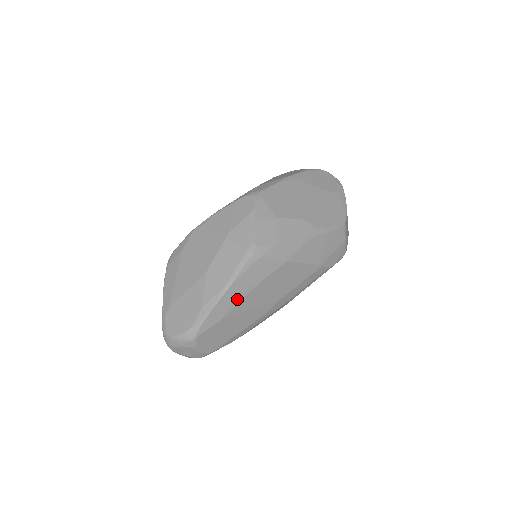
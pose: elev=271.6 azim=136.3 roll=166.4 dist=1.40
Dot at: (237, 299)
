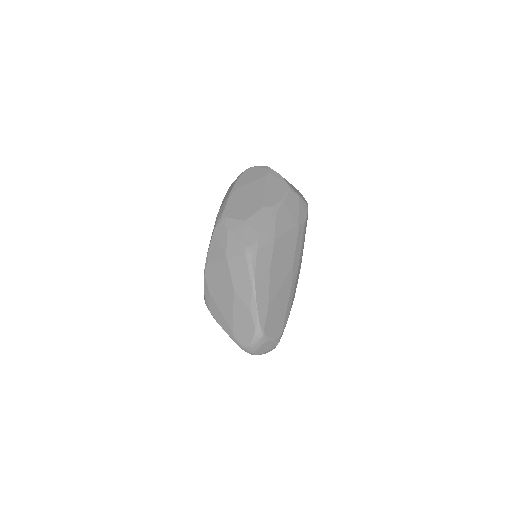
Dot at: (266, 288)
